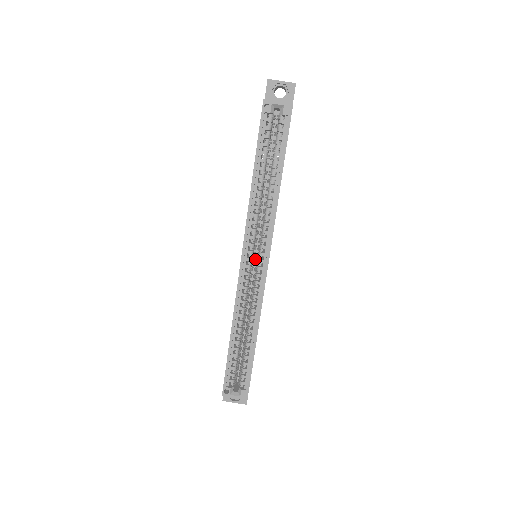
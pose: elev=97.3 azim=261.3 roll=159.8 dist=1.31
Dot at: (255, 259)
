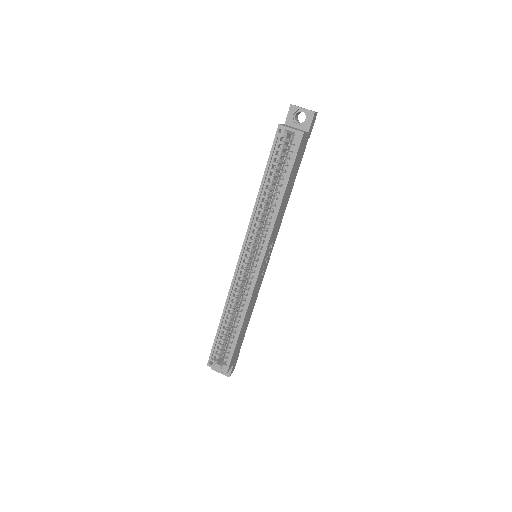
Dot at: occluded
